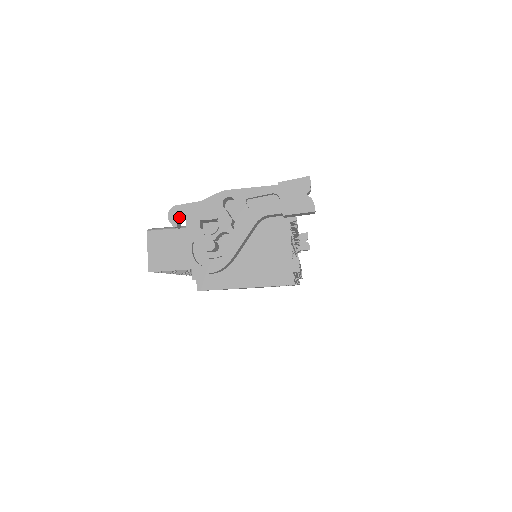
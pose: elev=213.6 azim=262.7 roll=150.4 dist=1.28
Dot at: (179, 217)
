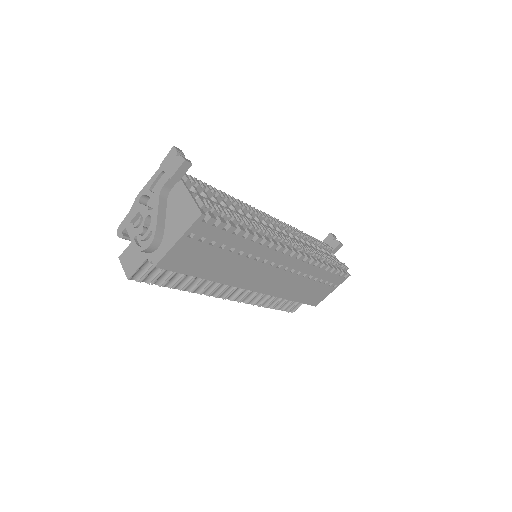
Dot at: (123, 231)
